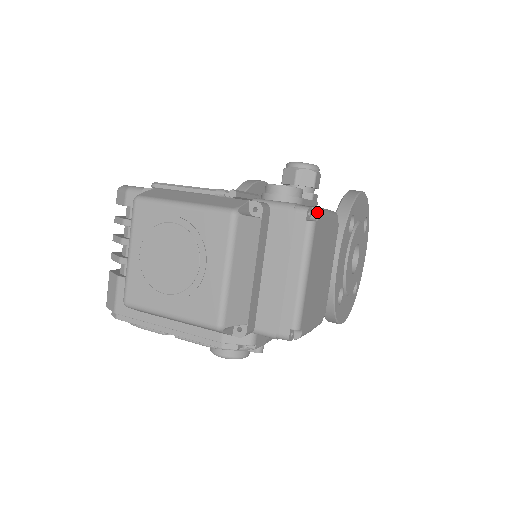
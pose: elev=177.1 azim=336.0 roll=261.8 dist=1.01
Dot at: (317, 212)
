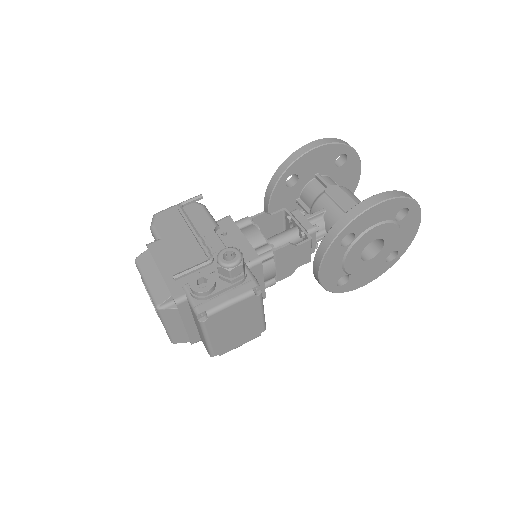
Dot at: (207, 315)
